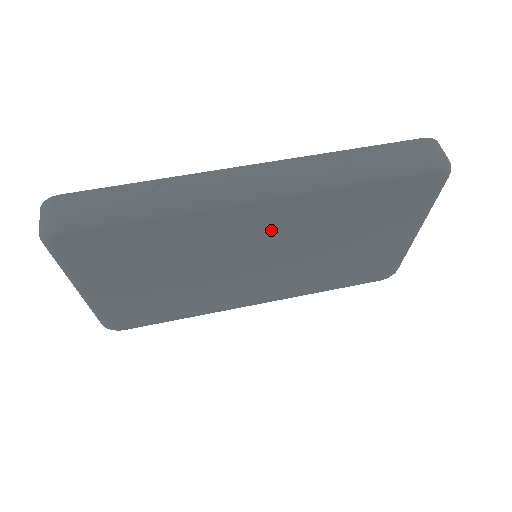
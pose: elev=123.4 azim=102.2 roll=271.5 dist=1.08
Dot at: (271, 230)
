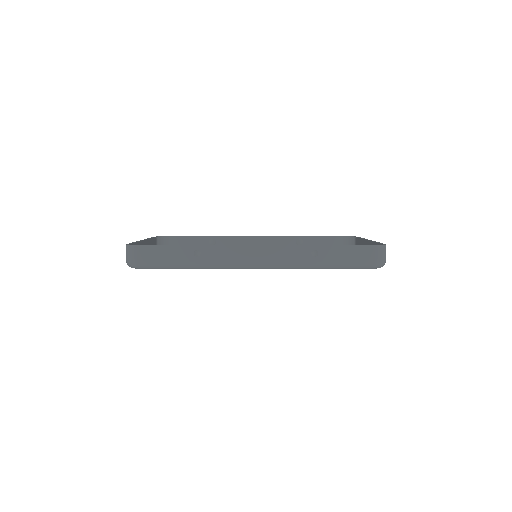
Dot at: occluded
